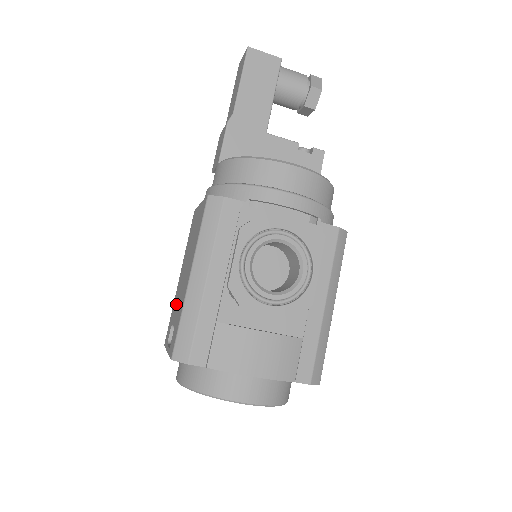
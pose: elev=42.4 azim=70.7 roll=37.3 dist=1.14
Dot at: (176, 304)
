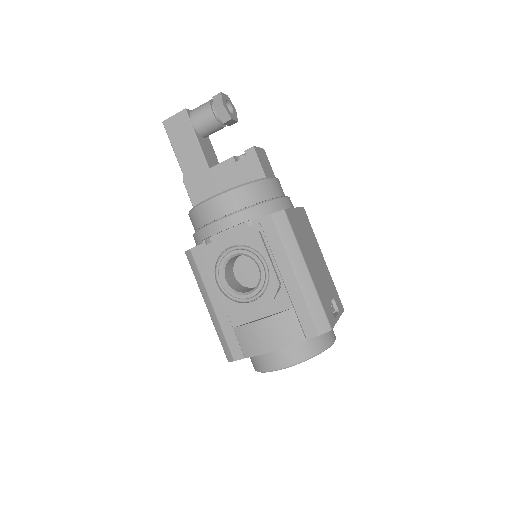
Dot at: occluded
